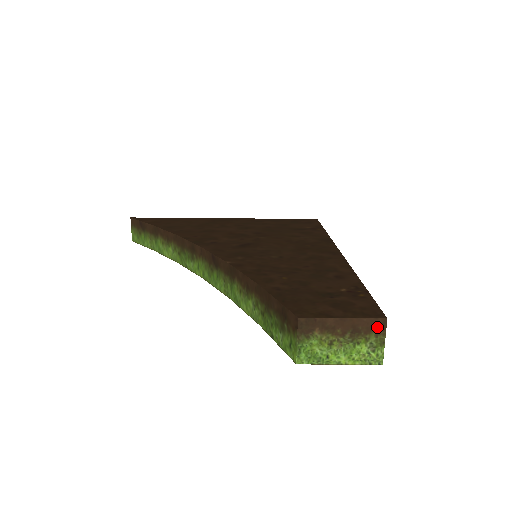
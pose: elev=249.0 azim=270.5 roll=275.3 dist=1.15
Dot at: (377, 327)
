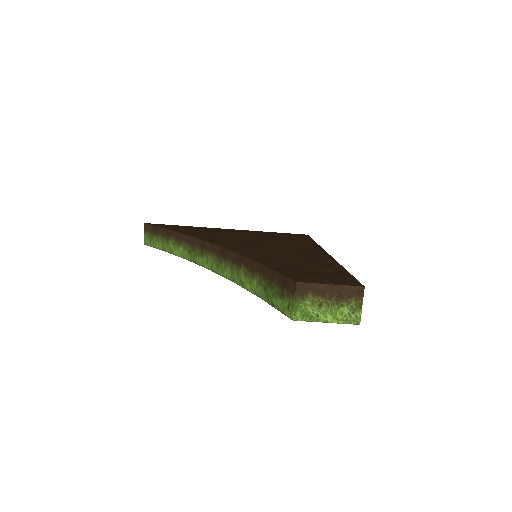
Dot at: (357, 293)
